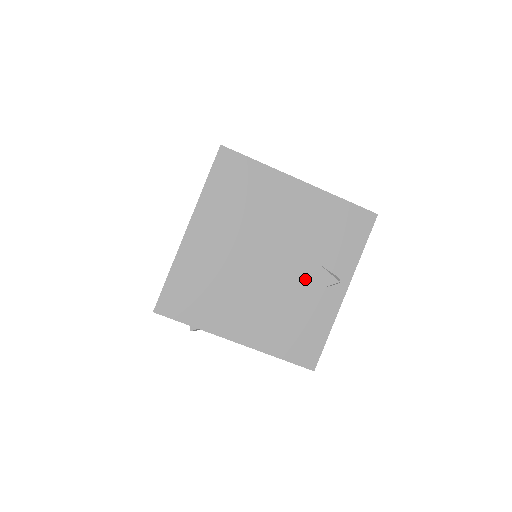
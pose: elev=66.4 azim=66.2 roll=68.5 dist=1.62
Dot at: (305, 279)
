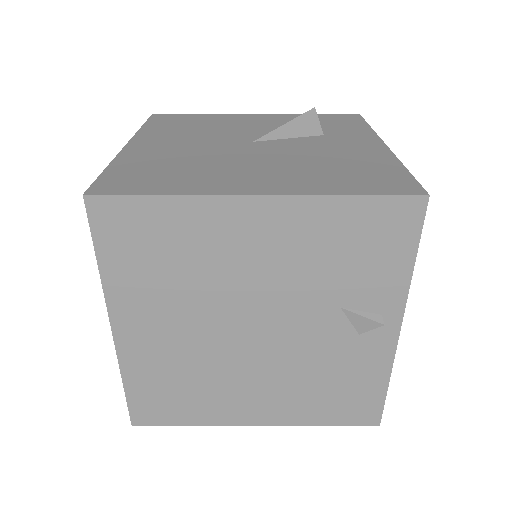
Dot at: (324, 333)
